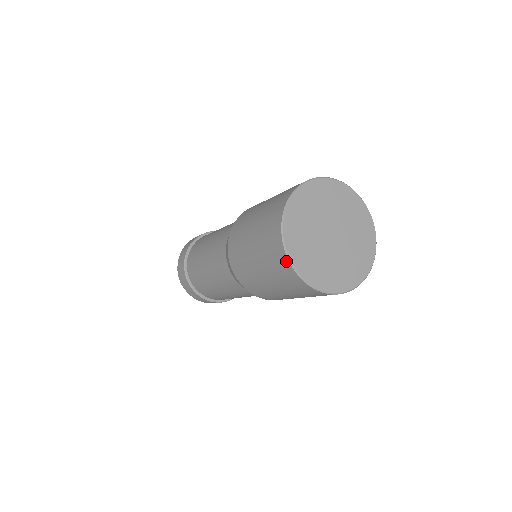
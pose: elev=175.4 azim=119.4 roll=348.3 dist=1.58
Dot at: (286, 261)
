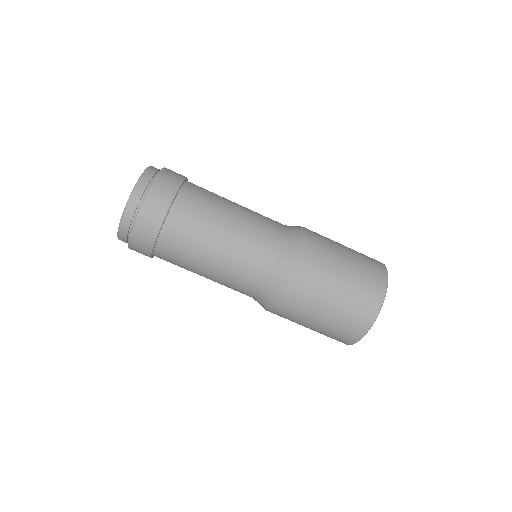
Dot at: (349, 344)
